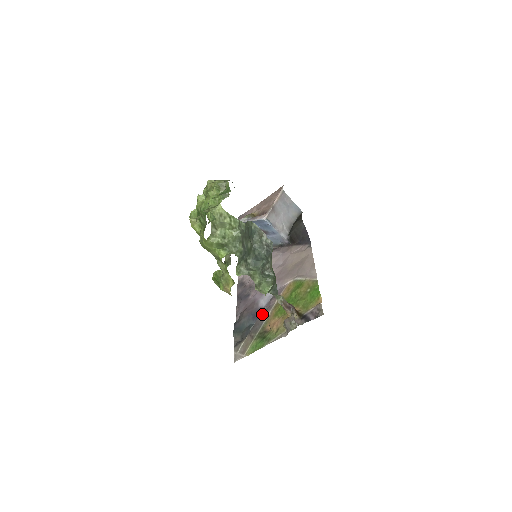
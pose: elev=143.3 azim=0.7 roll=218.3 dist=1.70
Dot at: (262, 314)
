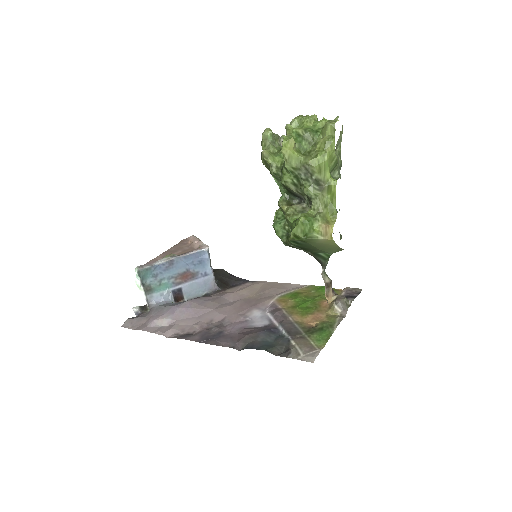
Dot at: (283, 322)
